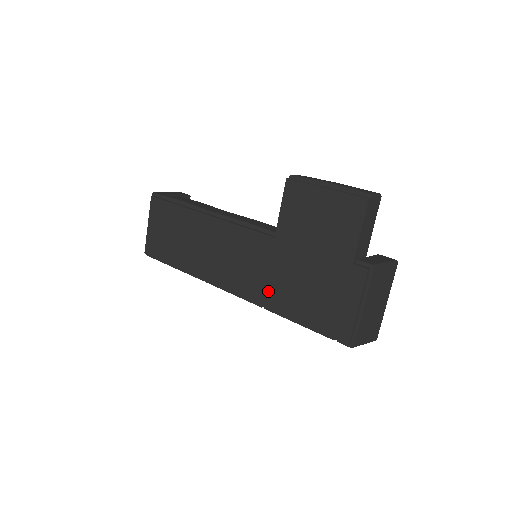
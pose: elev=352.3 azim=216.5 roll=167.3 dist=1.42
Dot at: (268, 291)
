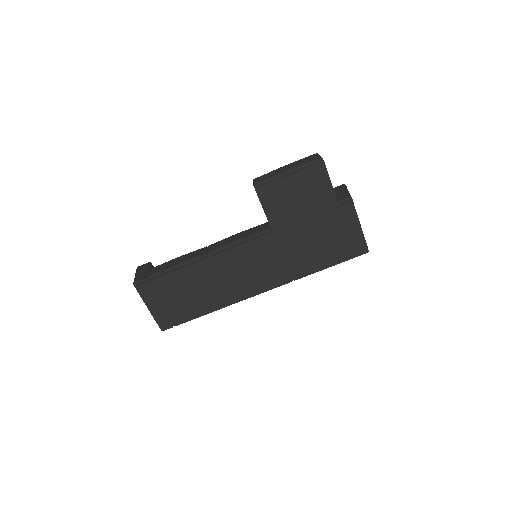
Dot at: (292, 268)
